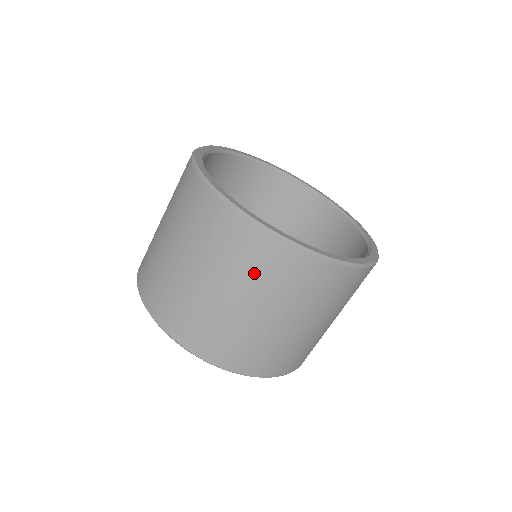
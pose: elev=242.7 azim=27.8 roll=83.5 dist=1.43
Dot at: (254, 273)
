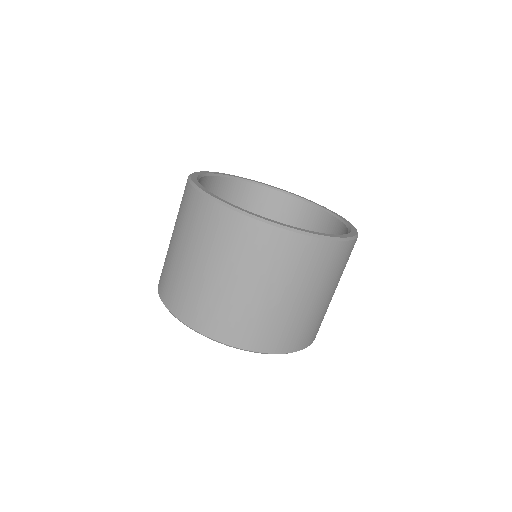
Dot at: (330, 272)
